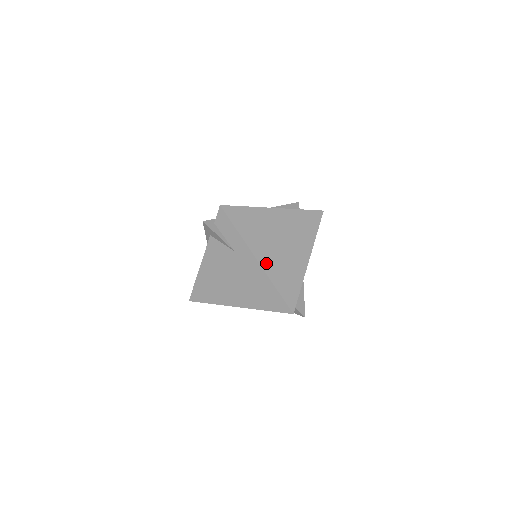
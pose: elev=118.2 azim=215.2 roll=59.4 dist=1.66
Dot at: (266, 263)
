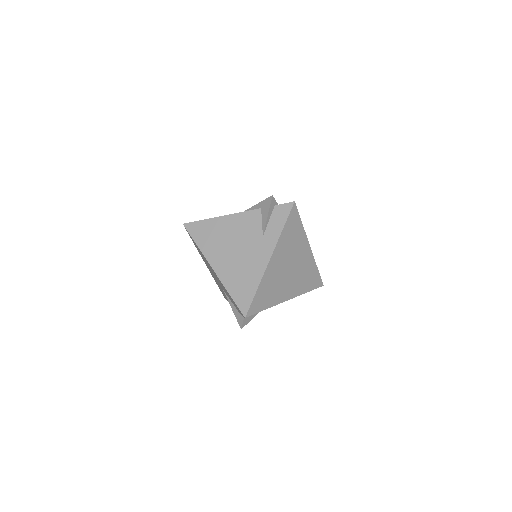
Dot at: (271, 268)
